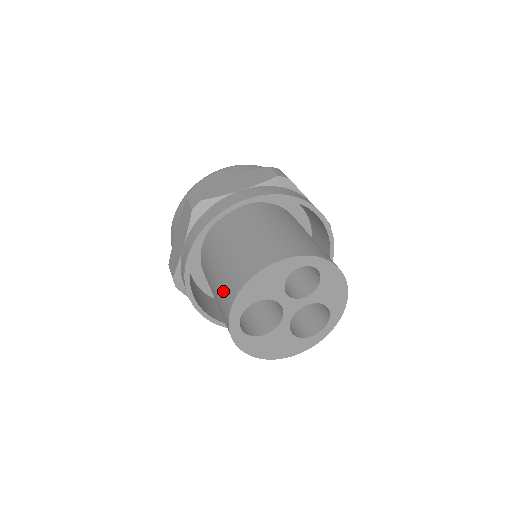
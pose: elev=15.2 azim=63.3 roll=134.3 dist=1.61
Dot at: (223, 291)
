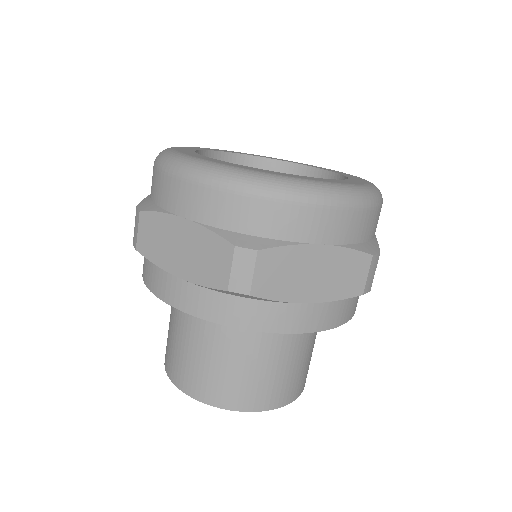
Dot at: (189, 363)
